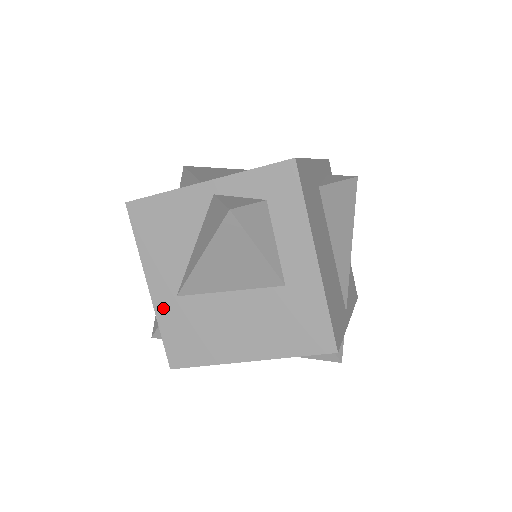
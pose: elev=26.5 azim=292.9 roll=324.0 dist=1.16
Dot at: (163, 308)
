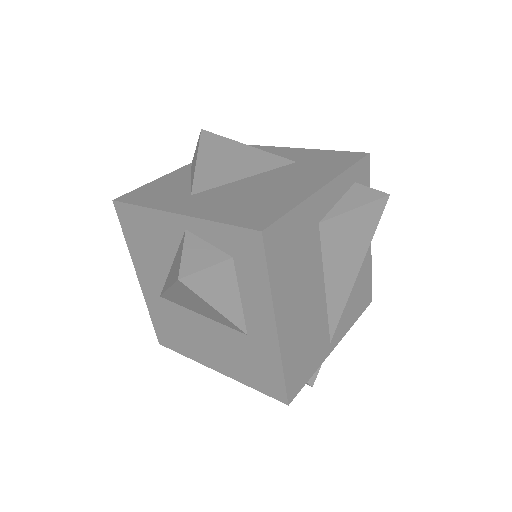
Dot at: (150, 299)
